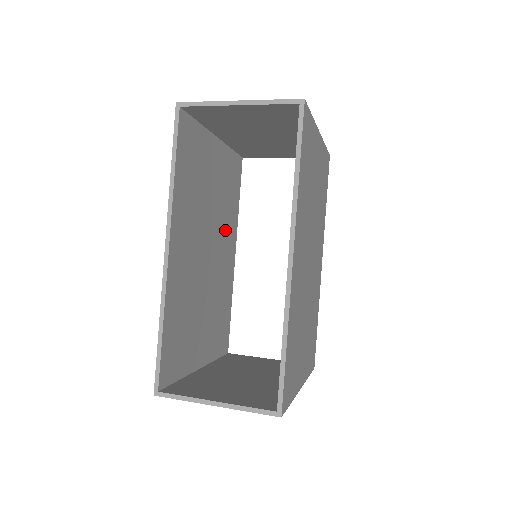
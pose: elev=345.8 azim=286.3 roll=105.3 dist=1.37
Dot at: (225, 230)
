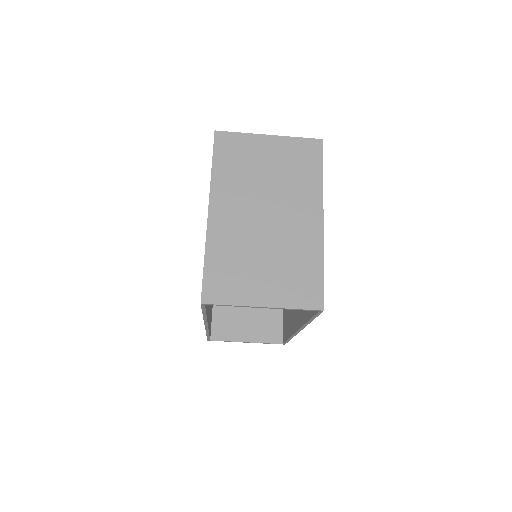
Dot at: occluded
